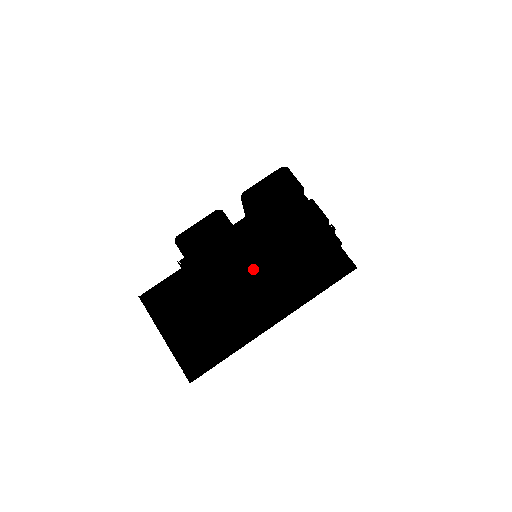
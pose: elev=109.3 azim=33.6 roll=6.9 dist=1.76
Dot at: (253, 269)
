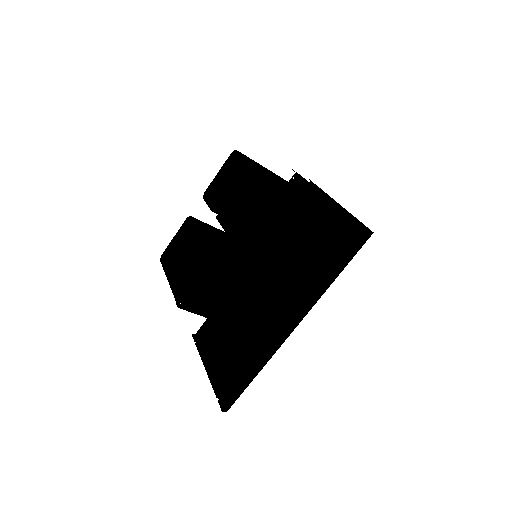
Dot at: (204, 258)
